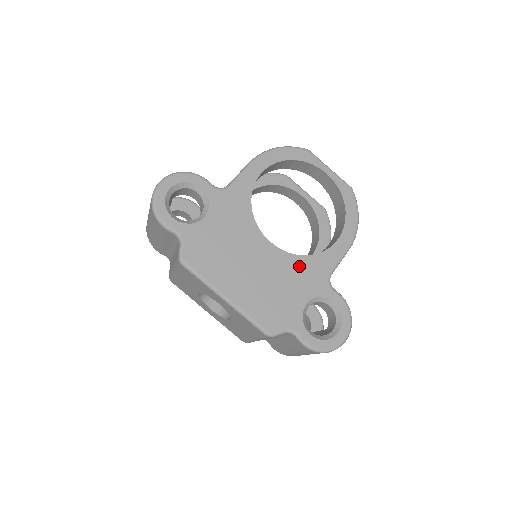
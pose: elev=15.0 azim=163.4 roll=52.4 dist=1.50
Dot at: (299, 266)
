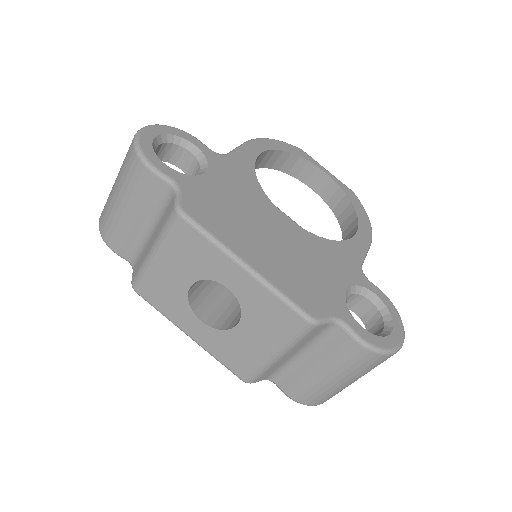
Dot at: (325, 248)
